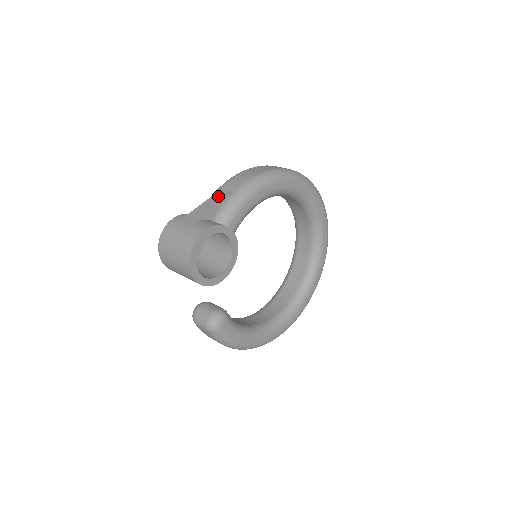
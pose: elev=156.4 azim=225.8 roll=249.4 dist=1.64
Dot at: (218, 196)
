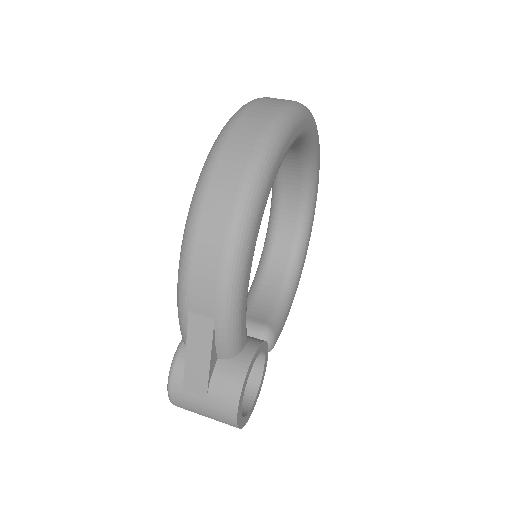
Dot at: (198, 332)
